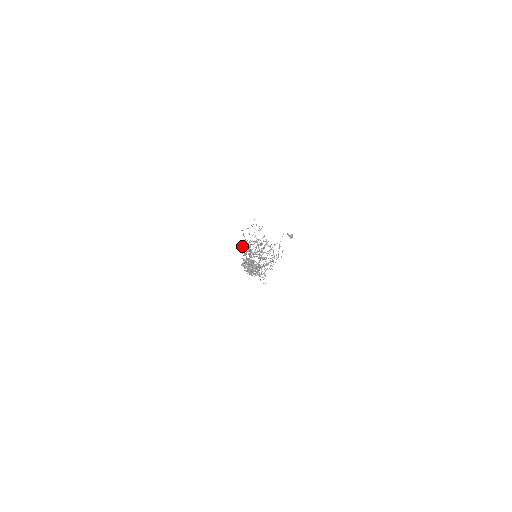
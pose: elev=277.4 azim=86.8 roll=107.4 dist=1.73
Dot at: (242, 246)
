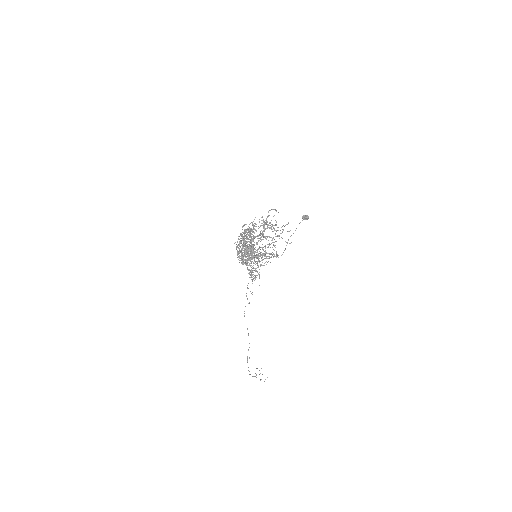
Dot at: occluded
